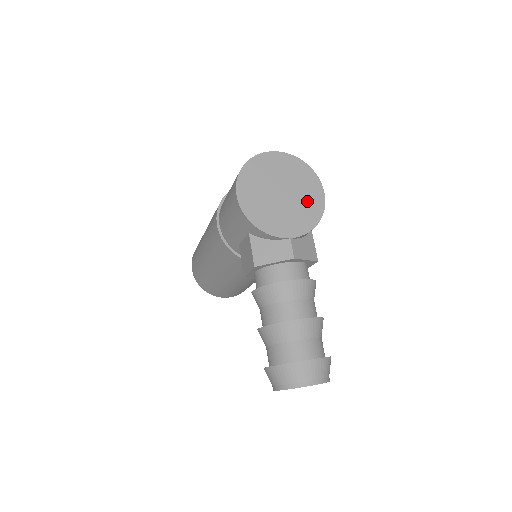
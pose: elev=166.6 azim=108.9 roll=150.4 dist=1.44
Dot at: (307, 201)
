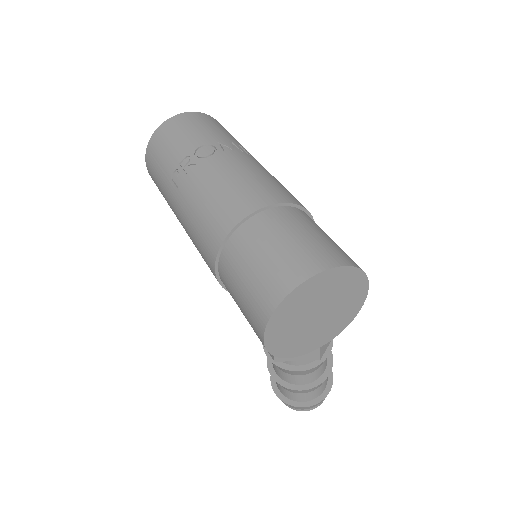
Dot at: (346, 307)
